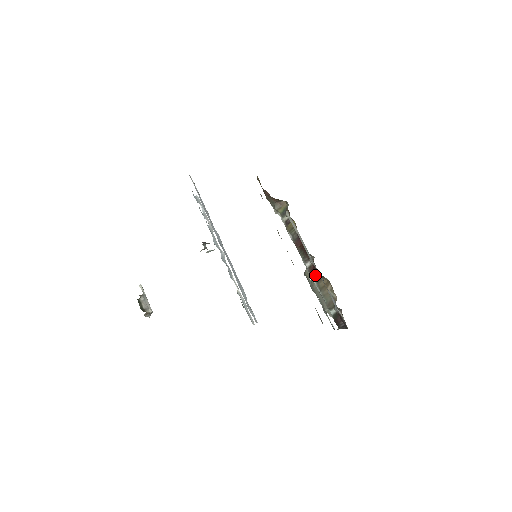
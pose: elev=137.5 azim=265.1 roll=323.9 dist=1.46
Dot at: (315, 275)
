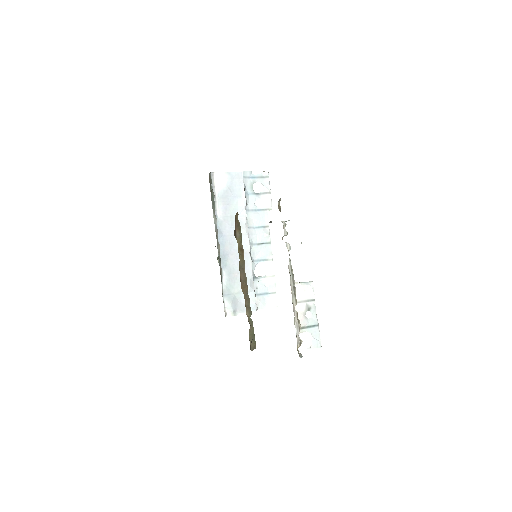
Dot at: occluded
